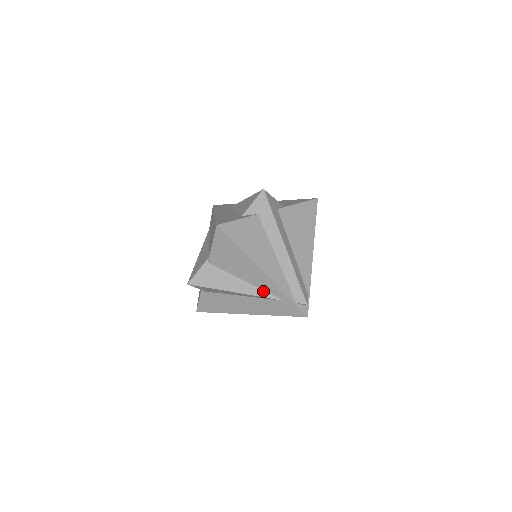
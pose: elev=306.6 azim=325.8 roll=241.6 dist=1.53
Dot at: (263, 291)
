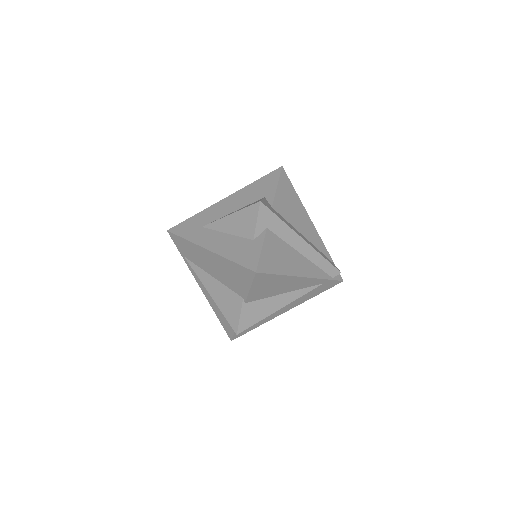
Dot at: (303, 289)
